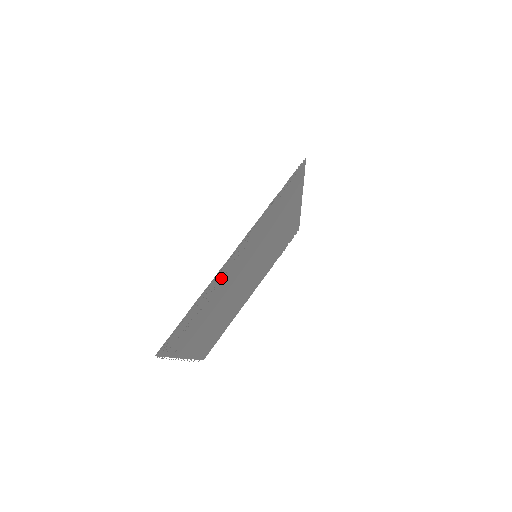
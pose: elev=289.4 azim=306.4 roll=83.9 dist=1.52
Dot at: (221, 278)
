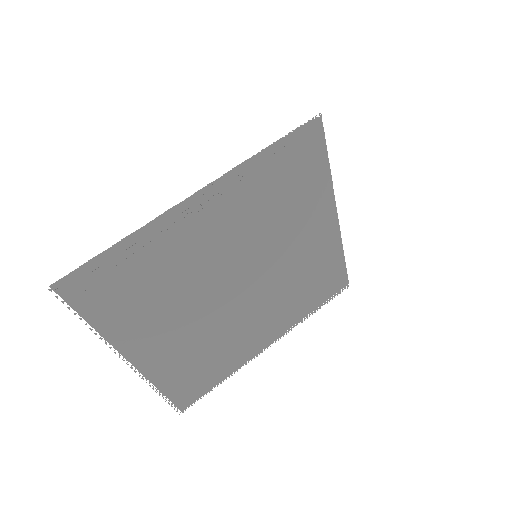
Dot at: (179, 234)
